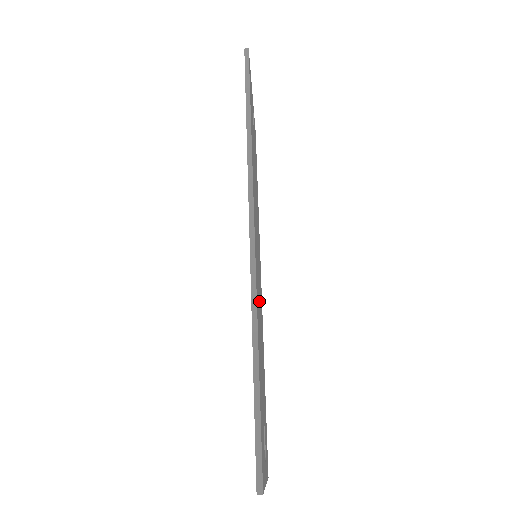
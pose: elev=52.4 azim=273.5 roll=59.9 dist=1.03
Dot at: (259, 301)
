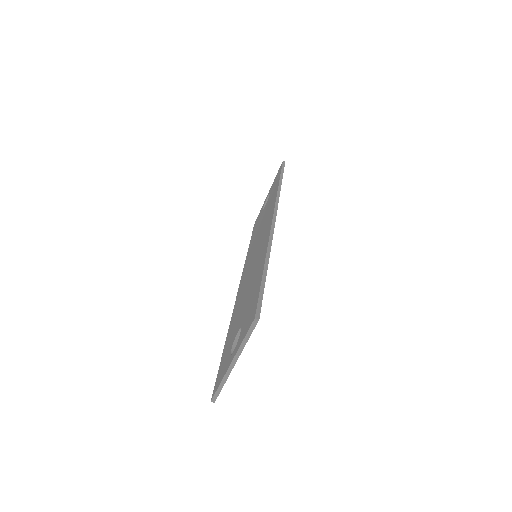
Dot at: occluded
